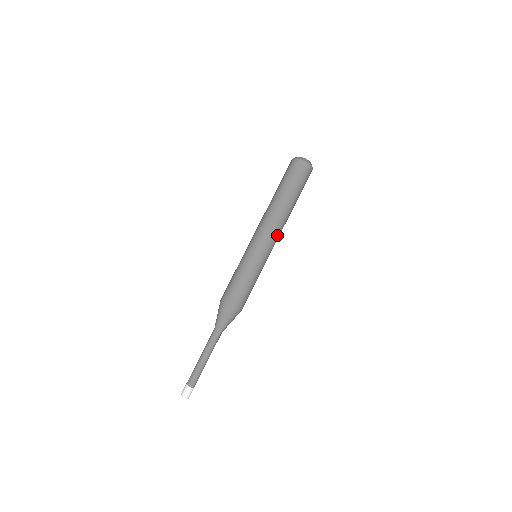
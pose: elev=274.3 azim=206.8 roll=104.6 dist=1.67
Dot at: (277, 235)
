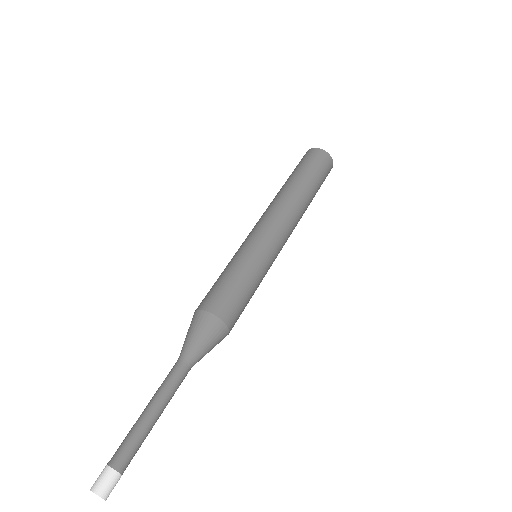
Dot at: (290, 234)
